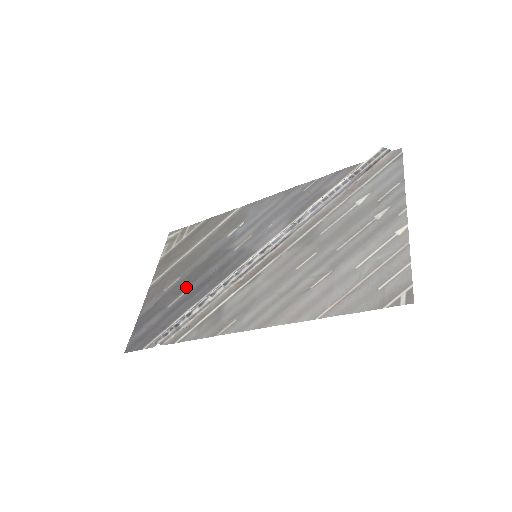
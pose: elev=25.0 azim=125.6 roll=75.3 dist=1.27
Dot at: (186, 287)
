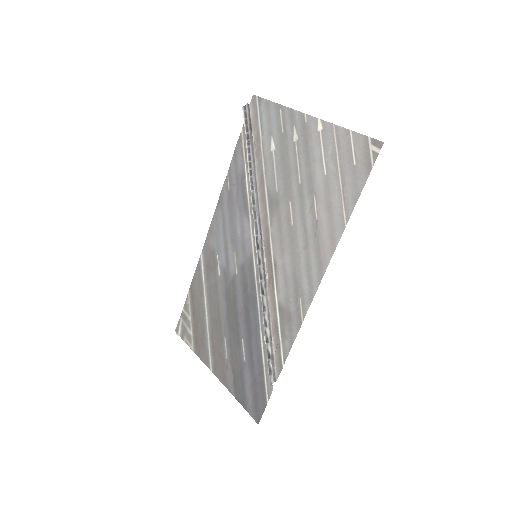
Dot at: (238, 335)
